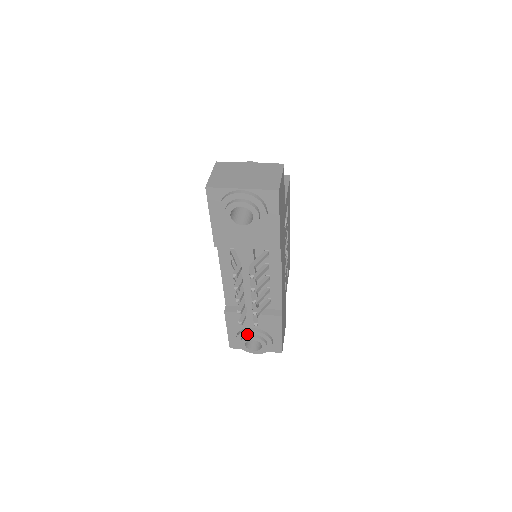
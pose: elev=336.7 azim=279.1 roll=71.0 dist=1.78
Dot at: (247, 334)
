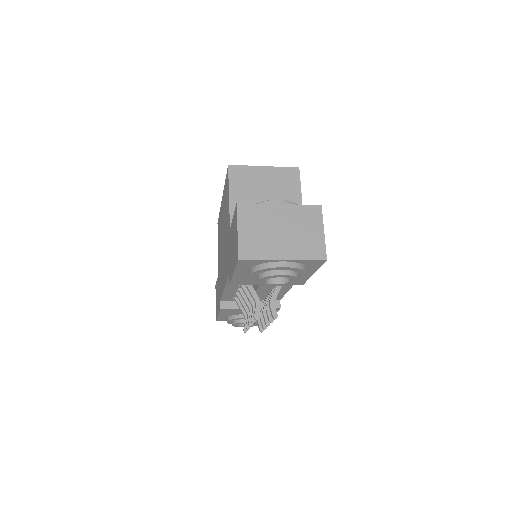
Dot at: (241, 319)
